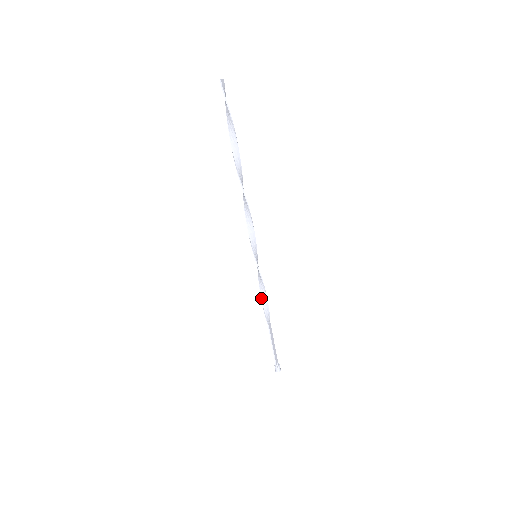
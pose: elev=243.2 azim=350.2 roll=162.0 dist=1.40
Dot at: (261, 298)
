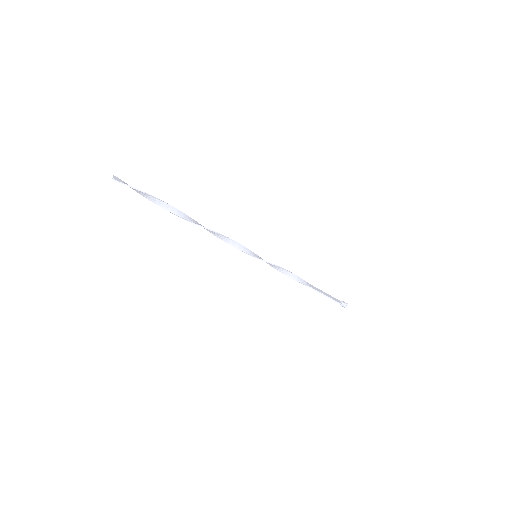
Dot at: occluded
